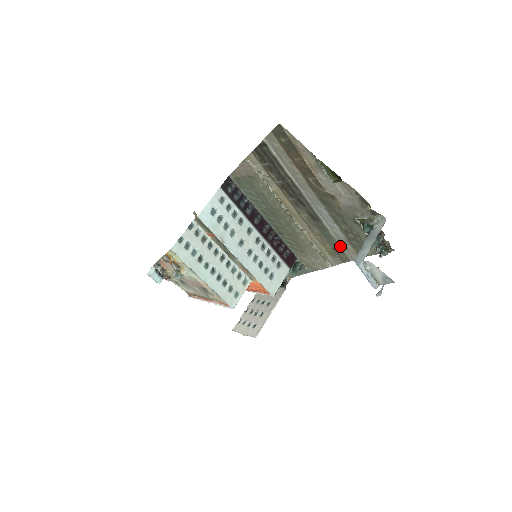
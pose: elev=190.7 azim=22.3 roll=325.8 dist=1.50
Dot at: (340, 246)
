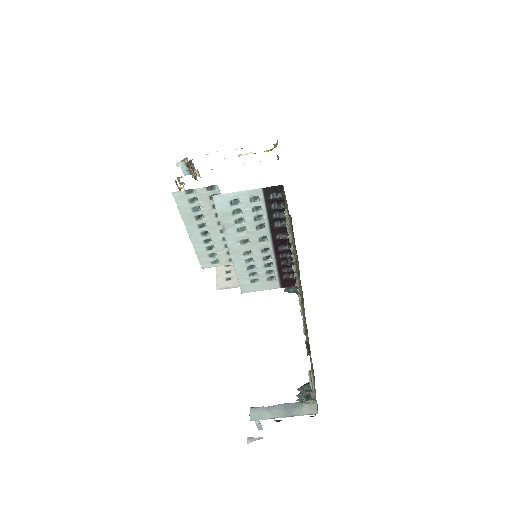
Dot at: occluded
